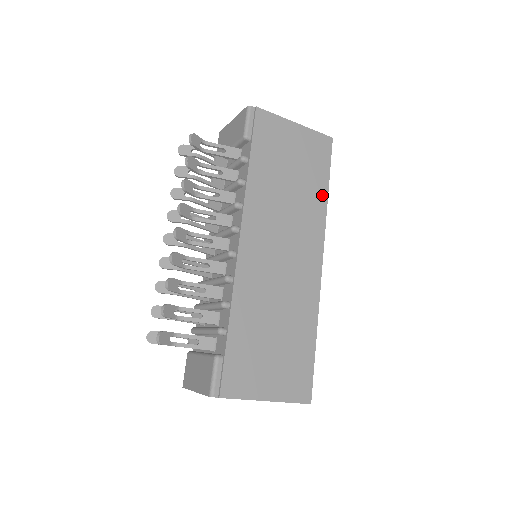
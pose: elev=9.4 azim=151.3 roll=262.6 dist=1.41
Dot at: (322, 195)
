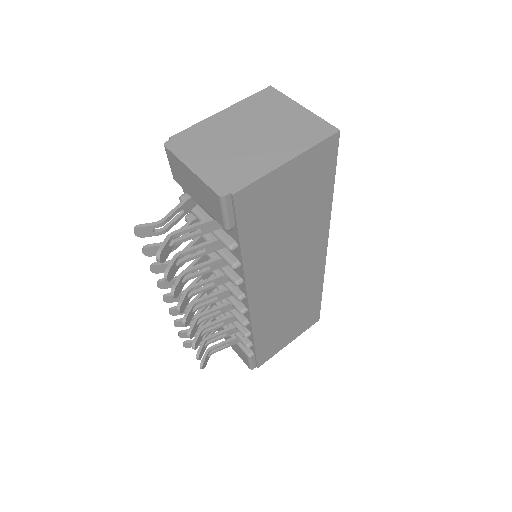
Dot at: (326, 203)
